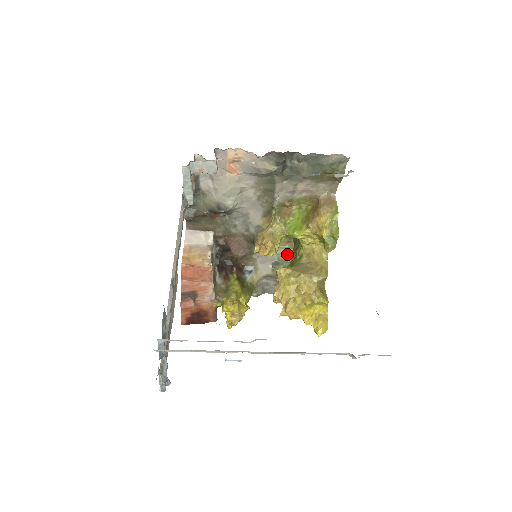
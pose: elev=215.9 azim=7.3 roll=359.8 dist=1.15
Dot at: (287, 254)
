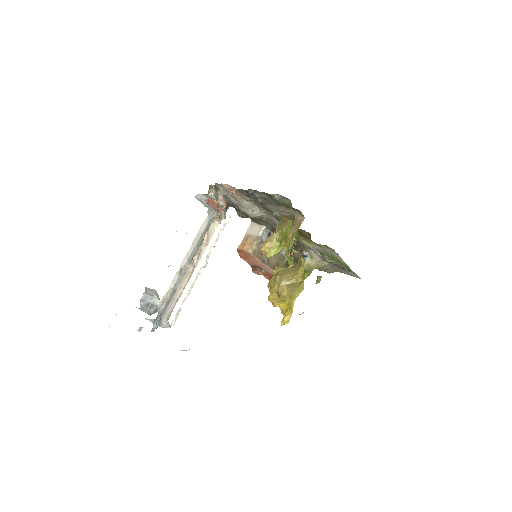
Dot at: (321, 249)
